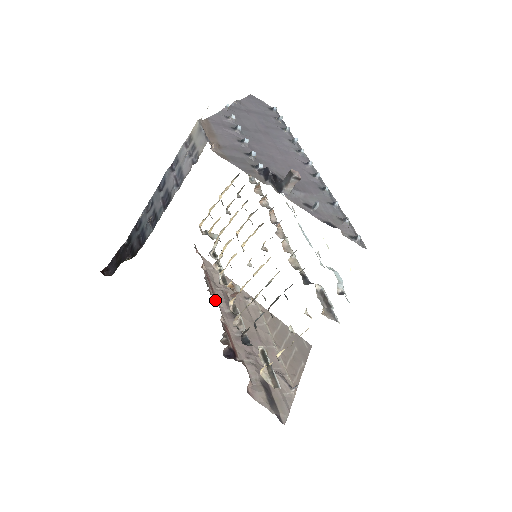
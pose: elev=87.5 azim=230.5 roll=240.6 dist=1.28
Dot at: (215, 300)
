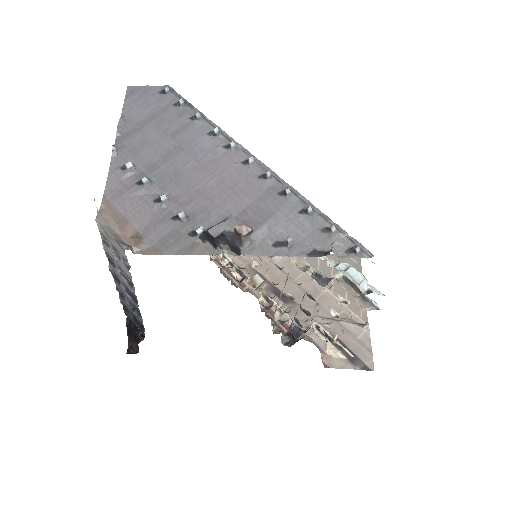
Dot at: (244, 287)
